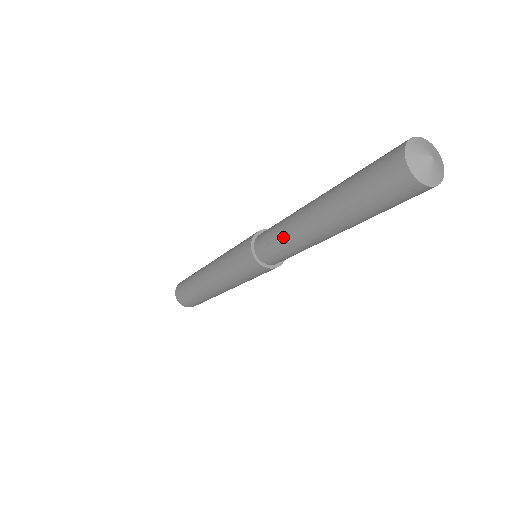
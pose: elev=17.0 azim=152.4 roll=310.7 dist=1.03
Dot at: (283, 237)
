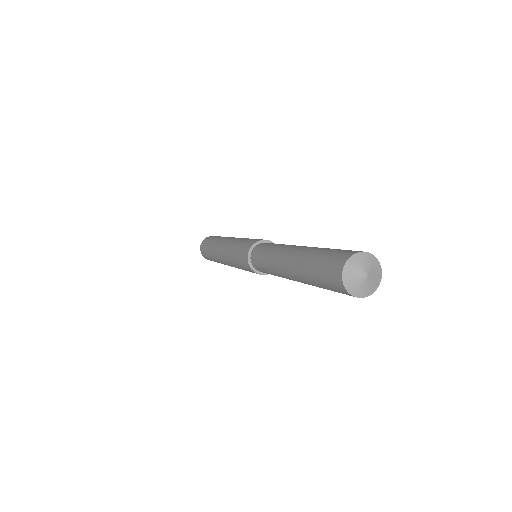
Dot at: (268, 256)
